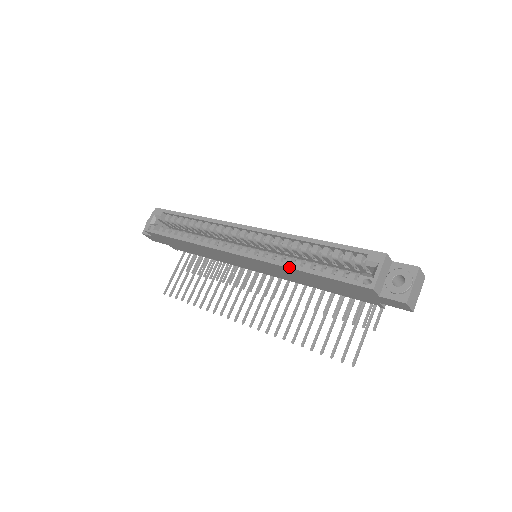
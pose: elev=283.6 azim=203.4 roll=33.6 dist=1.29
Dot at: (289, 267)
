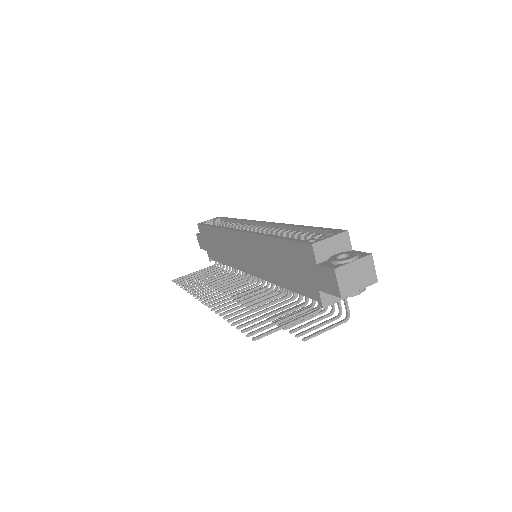
Dot at: (265, 235)
